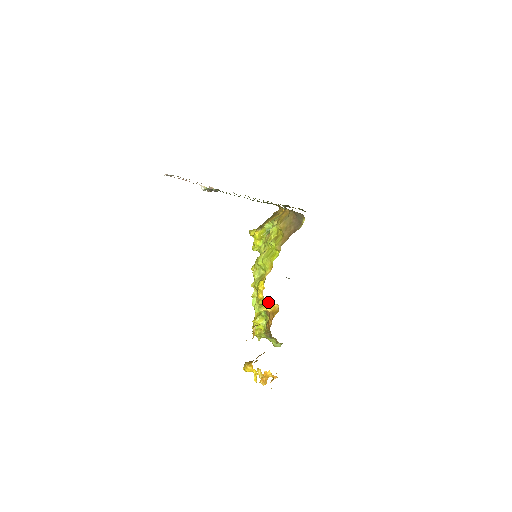
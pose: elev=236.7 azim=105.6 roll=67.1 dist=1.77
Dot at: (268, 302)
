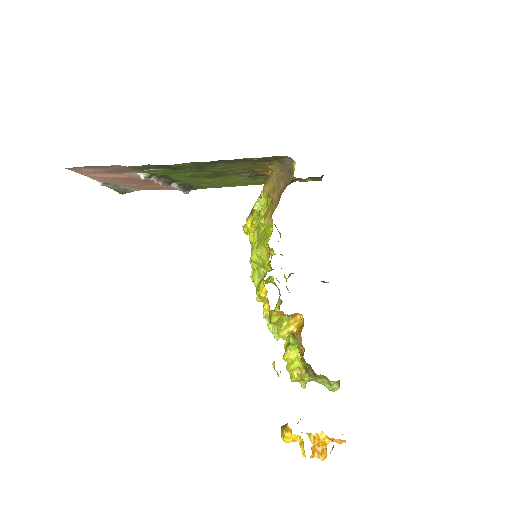
Dot at: (281, 313)
